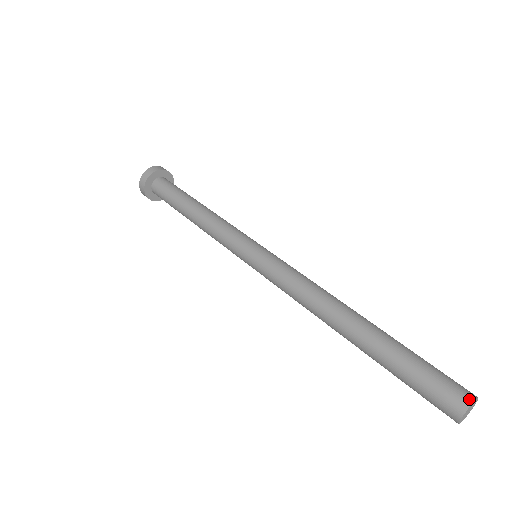
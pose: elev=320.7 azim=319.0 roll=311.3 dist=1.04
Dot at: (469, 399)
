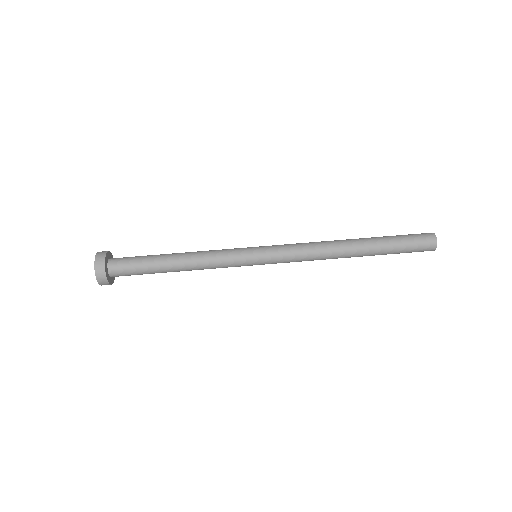
Dot at: (435, 243)
